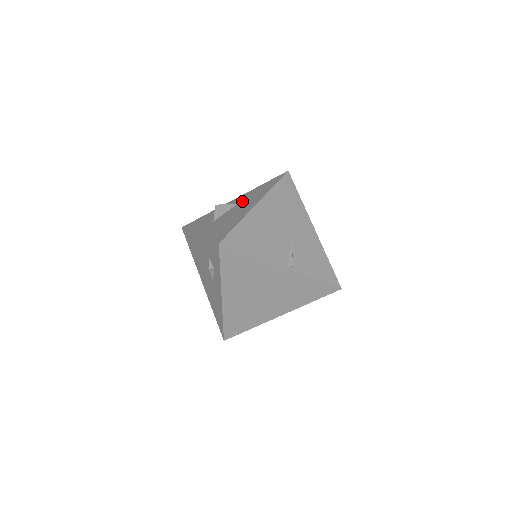
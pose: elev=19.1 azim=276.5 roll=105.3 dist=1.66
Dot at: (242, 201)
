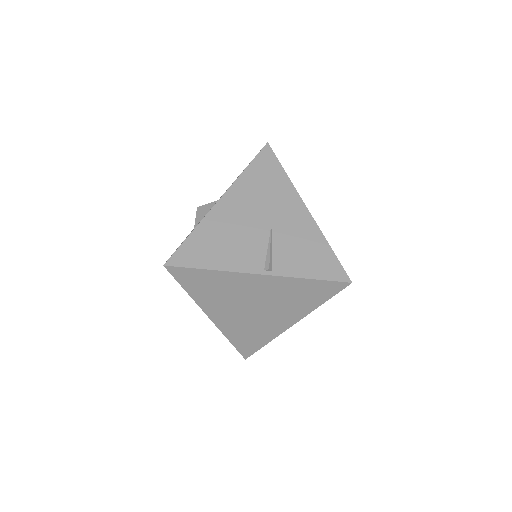
Dot at: occluded
